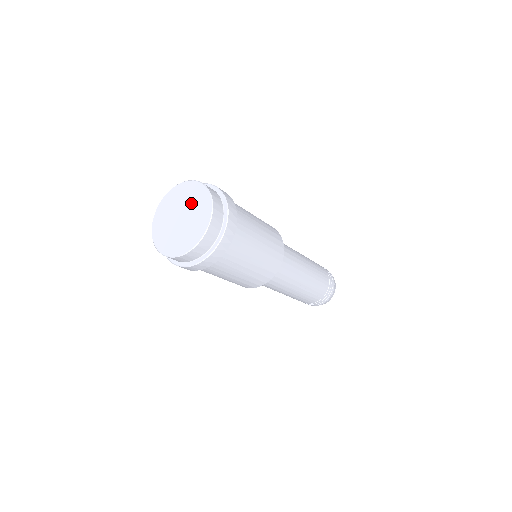
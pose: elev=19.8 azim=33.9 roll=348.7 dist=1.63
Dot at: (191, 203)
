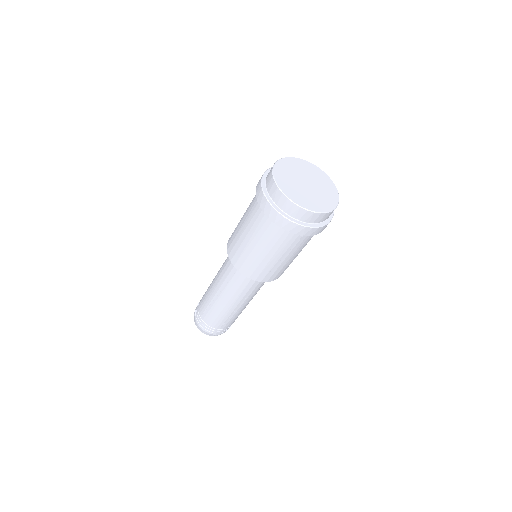
Dot at: (307, 173)
